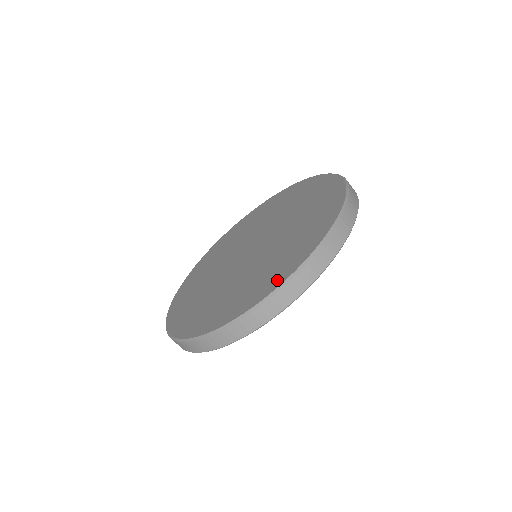
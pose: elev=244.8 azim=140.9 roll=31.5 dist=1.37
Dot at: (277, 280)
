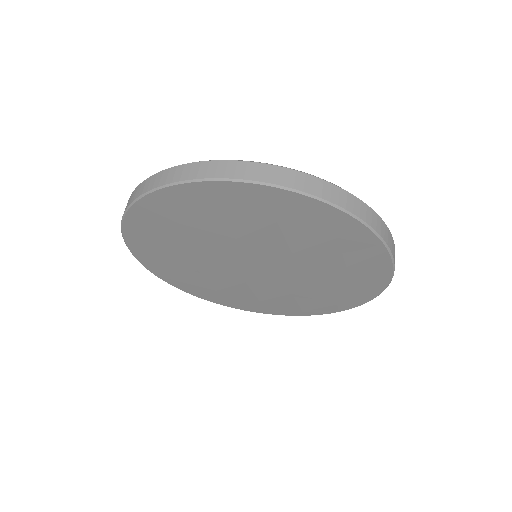
Dot at: occluded
